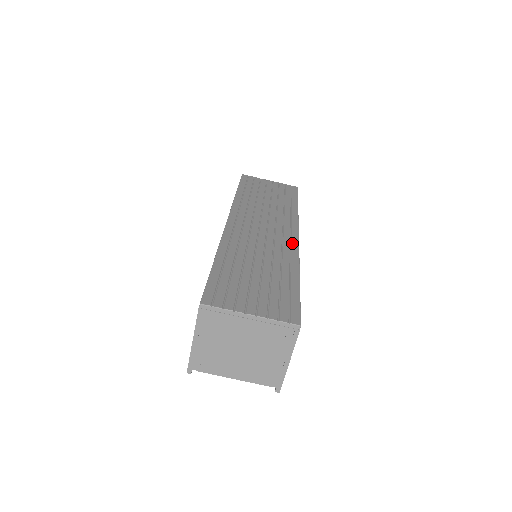
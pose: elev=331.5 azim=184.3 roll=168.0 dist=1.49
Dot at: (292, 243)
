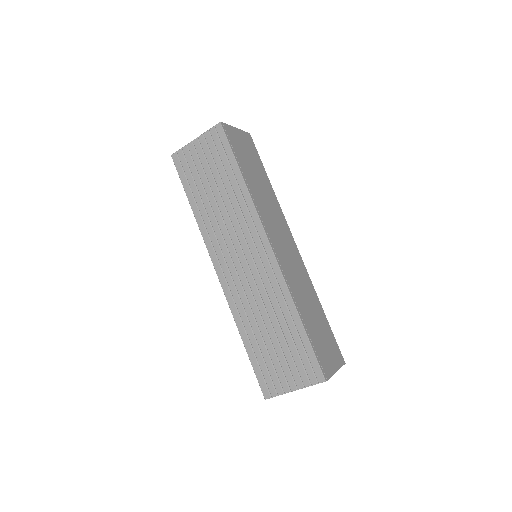
Dot at: (272, 266)
